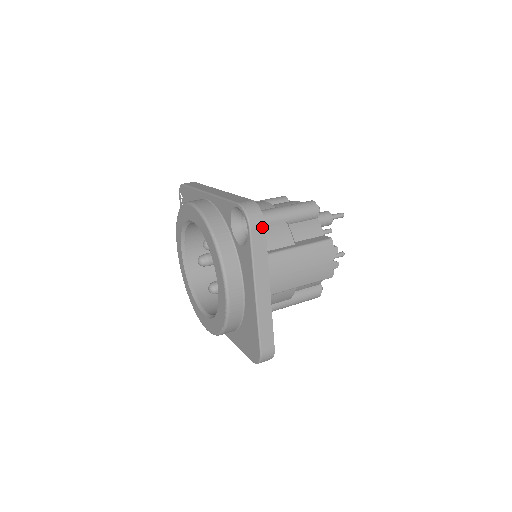
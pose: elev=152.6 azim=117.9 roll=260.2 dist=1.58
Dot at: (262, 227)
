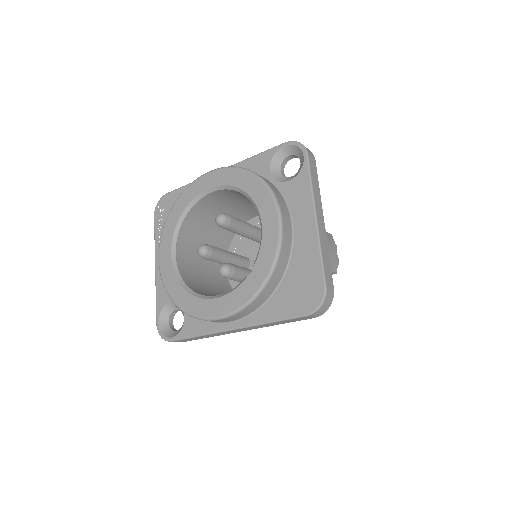
Dot at: (313, 158)
